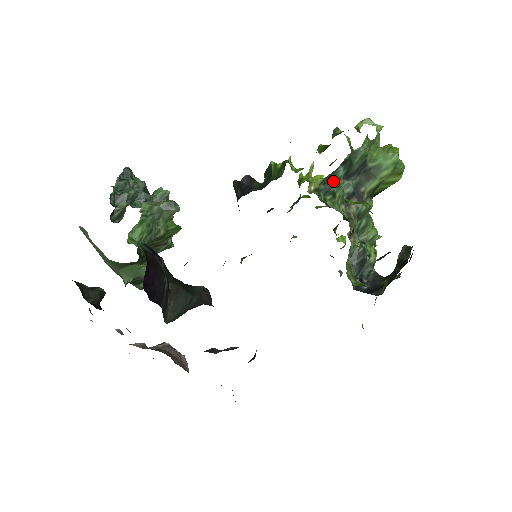
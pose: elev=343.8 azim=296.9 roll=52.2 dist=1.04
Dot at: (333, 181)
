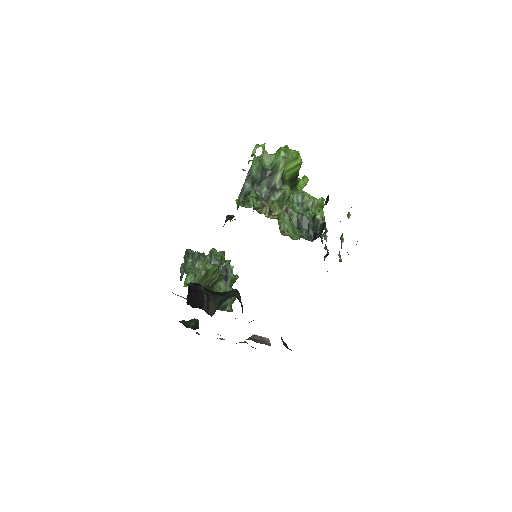
Dot at: (246, 193)
